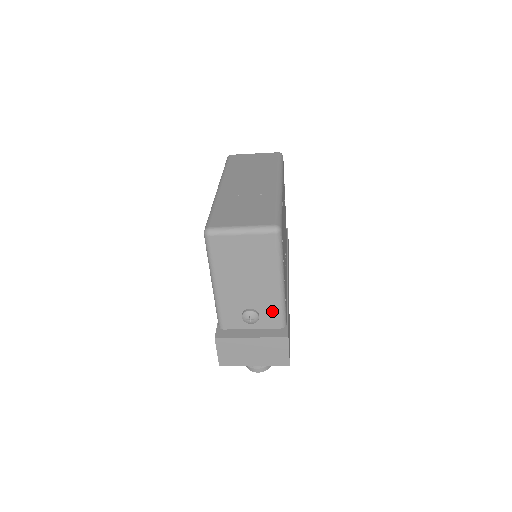
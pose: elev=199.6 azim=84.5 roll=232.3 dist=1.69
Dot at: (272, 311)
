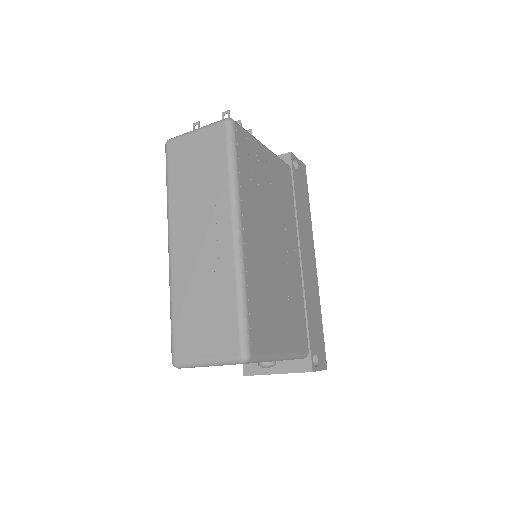
Dot at: occluded
